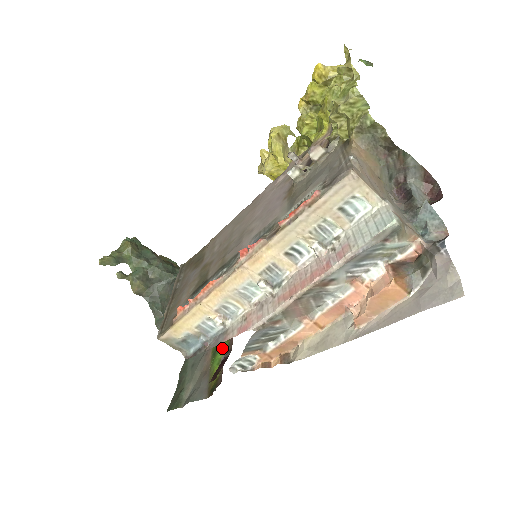
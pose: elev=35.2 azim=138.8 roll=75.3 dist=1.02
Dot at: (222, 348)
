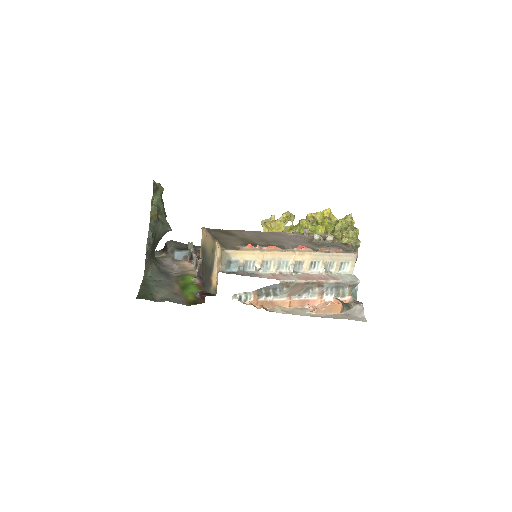
Dot at: (193, 288)
